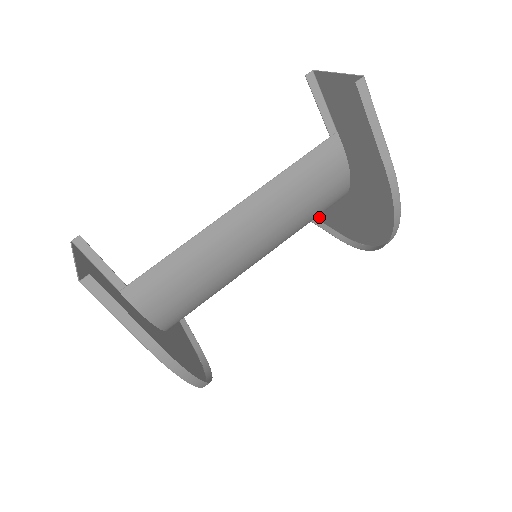
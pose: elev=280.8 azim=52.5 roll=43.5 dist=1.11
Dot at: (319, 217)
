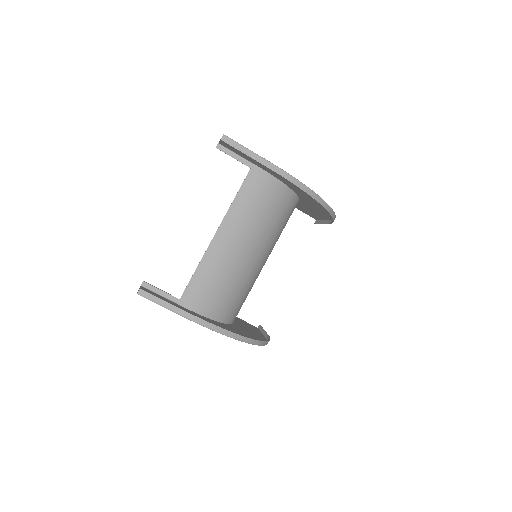
Dot at: (316, 218)
